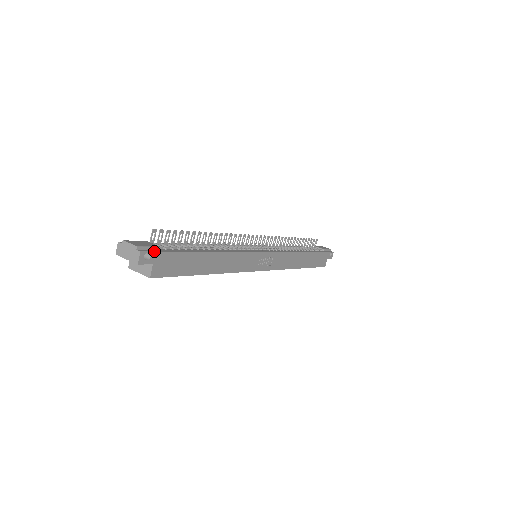
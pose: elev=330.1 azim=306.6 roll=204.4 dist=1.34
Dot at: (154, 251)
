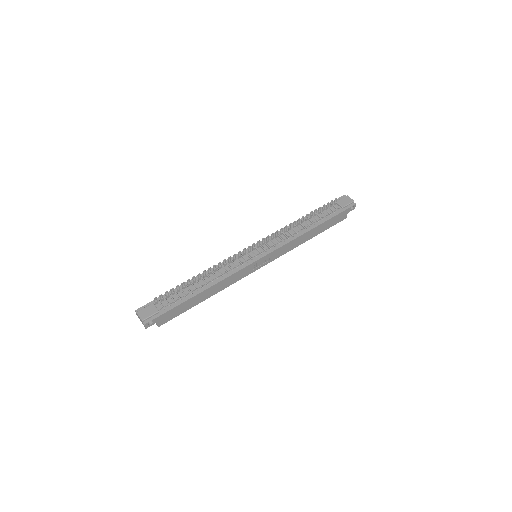
Dot at: (154, 319)
